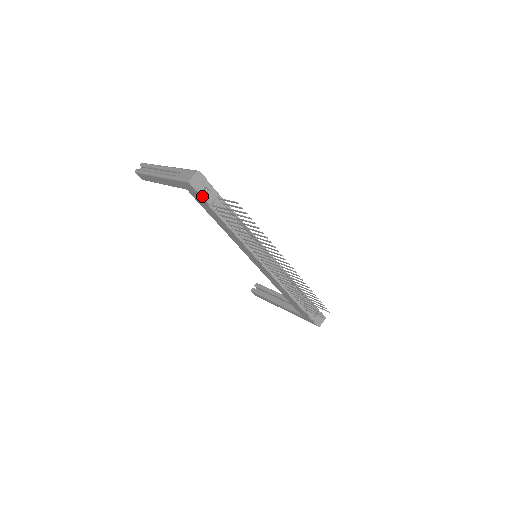
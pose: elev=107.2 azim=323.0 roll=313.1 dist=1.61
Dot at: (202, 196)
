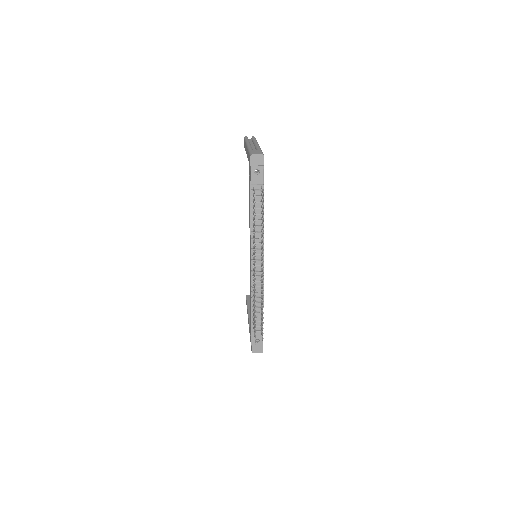
Dot at: (251, 173)
